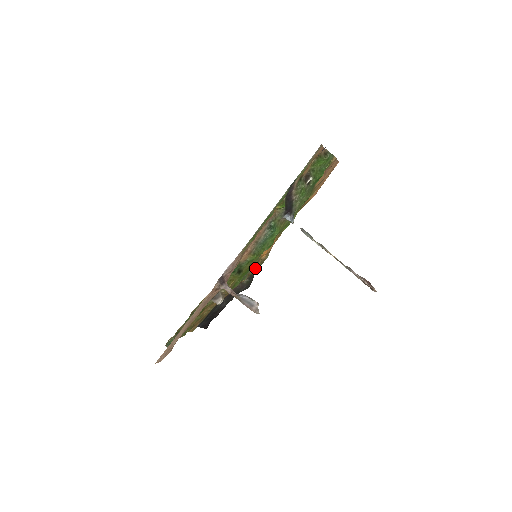
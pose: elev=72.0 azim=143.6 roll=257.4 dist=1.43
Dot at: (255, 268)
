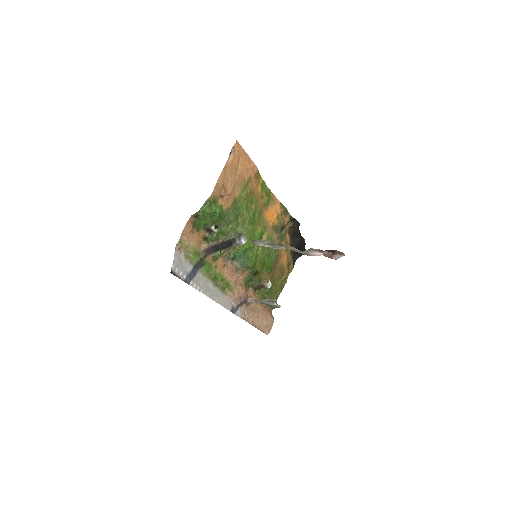
Dot at: (285, 219)
